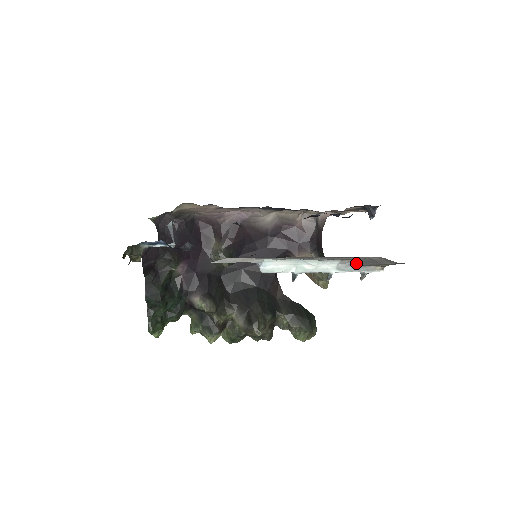
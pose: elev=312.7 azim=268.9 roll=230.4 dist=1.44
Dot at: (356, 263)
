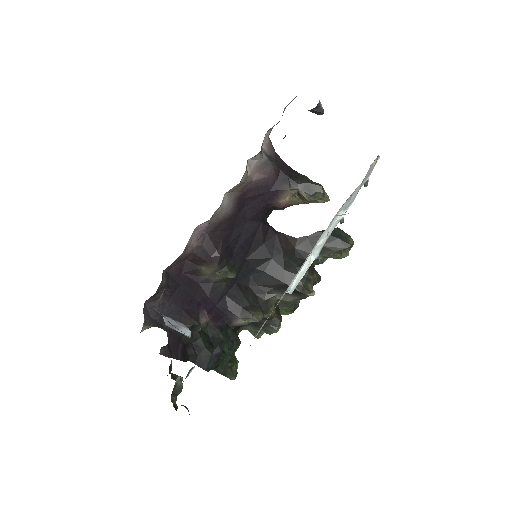
Dot at: occluded
